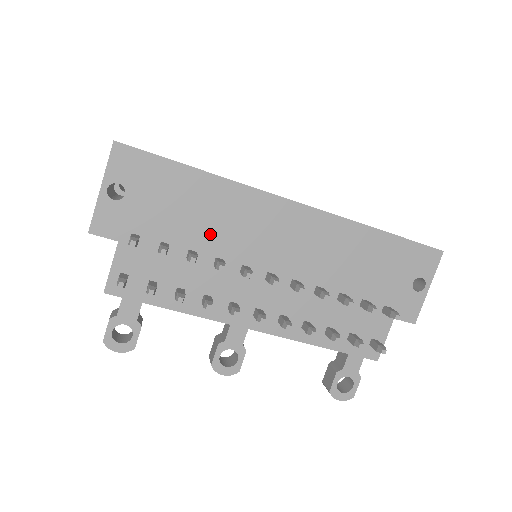
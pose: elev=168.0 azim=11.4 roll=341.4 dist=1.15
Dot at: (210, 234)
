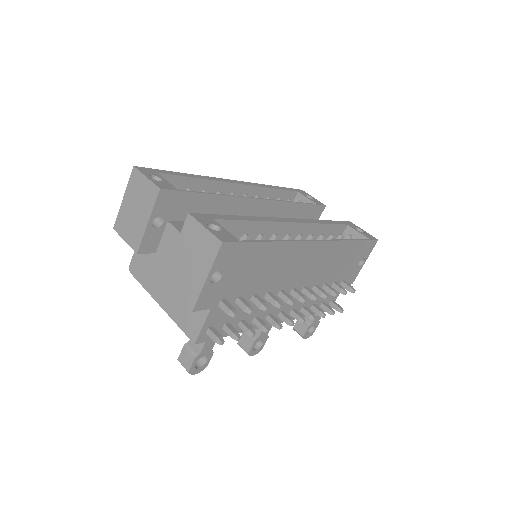
Dot at: (267, 280)
